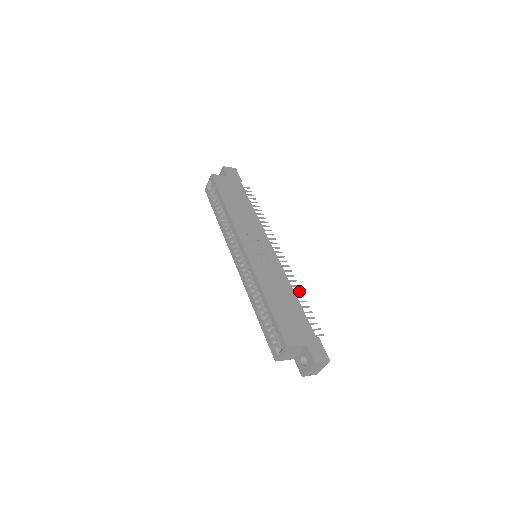
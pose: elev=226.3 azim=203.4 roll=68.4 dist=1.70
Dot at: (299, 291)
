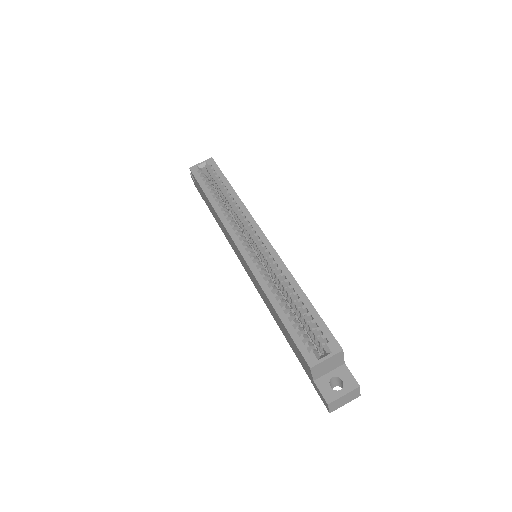
Dot at: occluded
